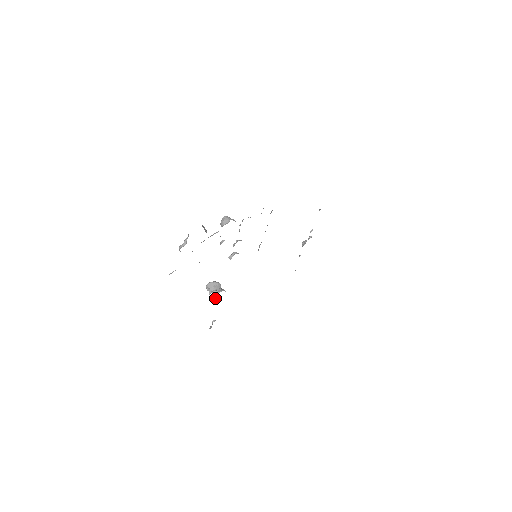
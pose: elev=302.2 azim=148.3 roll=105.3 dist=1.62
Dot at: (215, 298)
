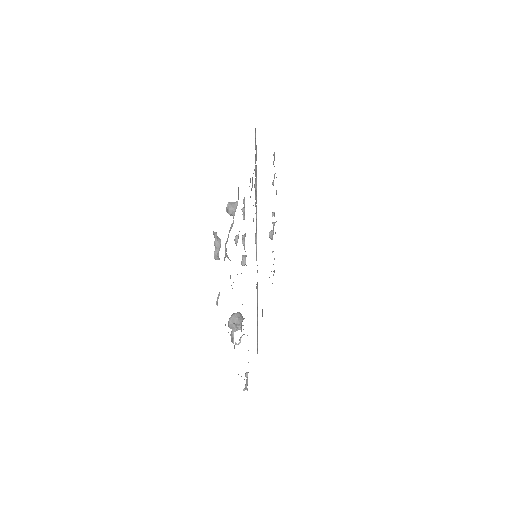
Dot at: (241, 337)
